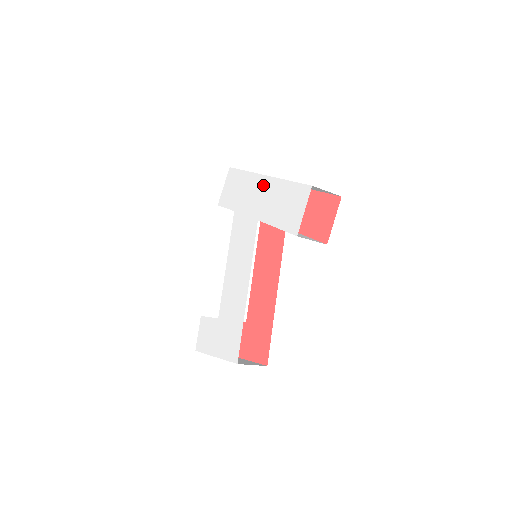
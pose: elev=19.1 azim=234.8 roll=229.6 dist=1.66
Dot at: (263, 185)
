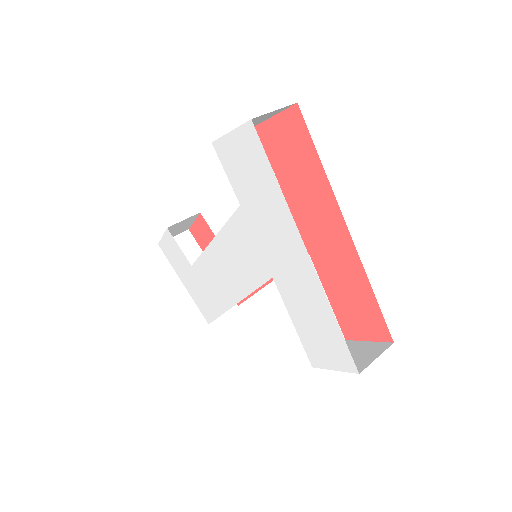
Dot at: (299, 260)
